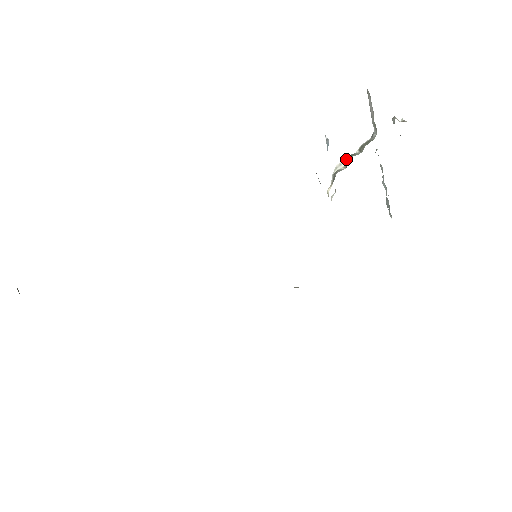
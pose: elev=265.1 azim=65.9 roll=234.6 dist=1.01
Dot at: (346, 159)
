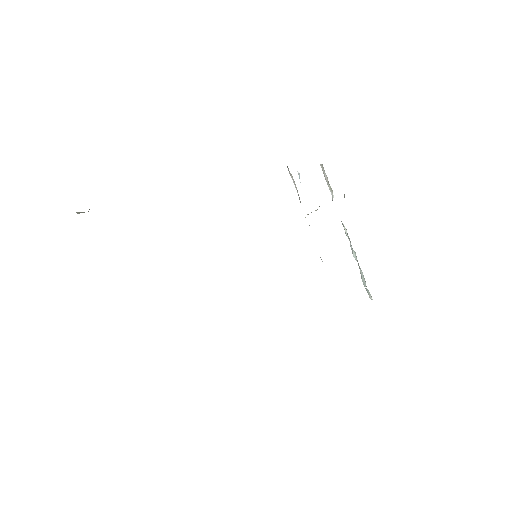
Dot at: (317, 209)
